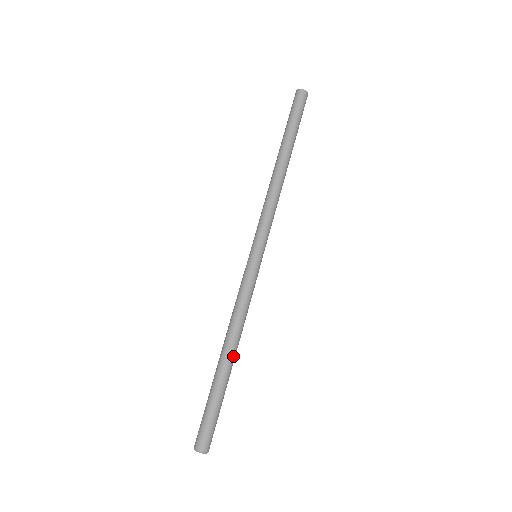
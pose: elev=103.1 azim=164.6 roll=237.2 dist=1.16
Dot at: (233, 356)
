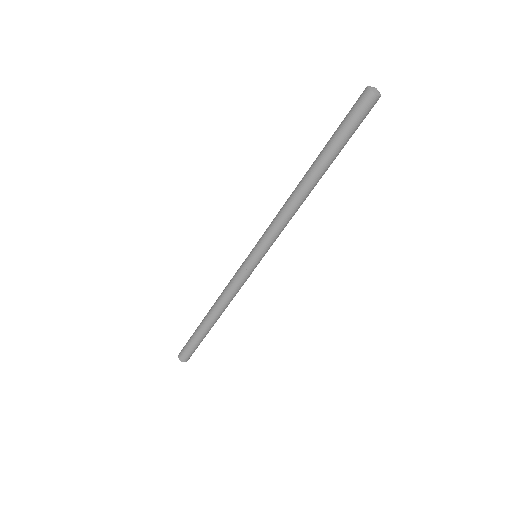
Dot at: (214, 320)
